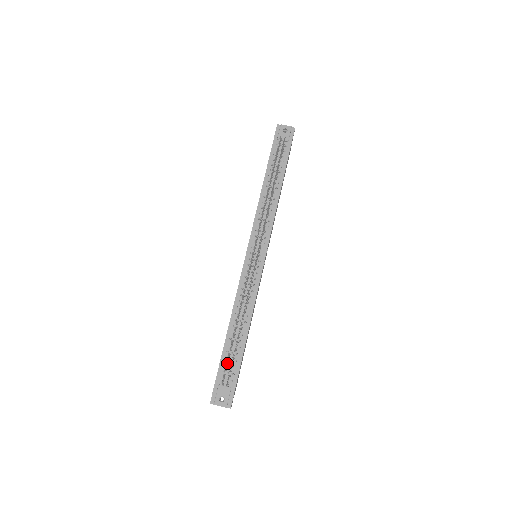
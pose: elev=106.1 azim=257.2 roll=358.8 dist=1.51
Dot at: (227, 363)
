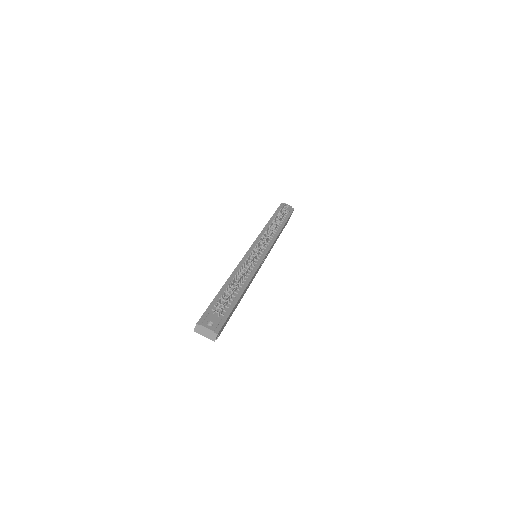
Dot at: (224, 295)
